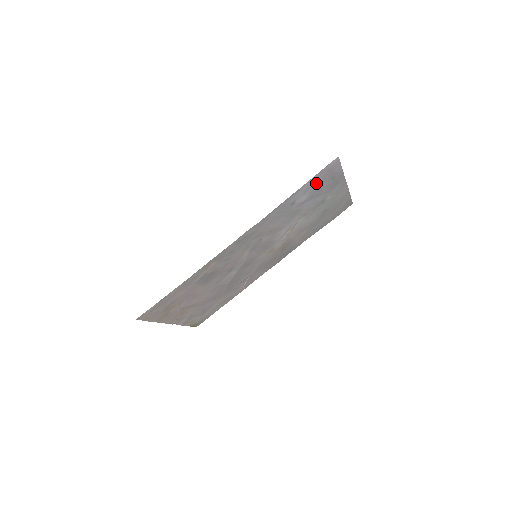
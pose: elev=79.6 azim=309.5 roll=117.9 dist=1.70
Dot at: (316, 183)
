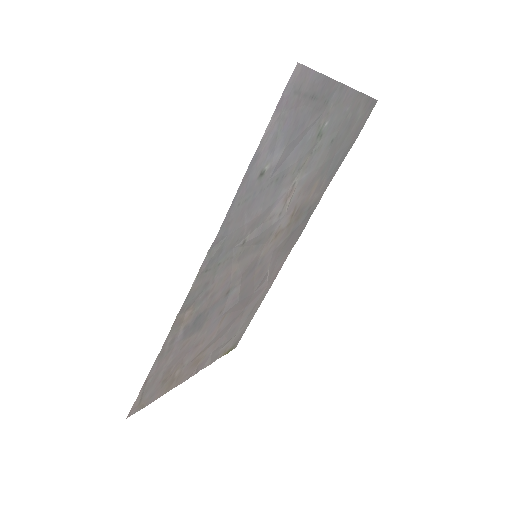
Dot at: (283, 125)
